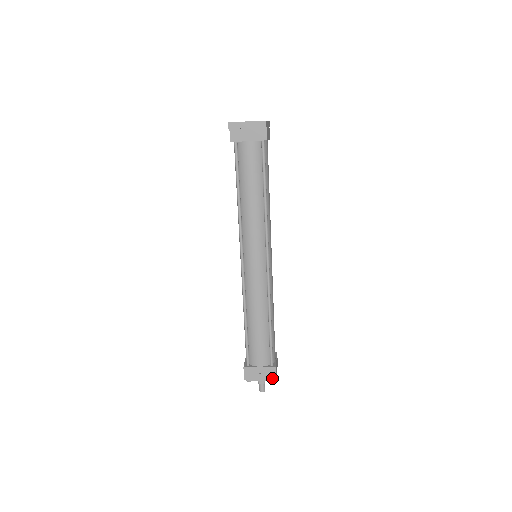
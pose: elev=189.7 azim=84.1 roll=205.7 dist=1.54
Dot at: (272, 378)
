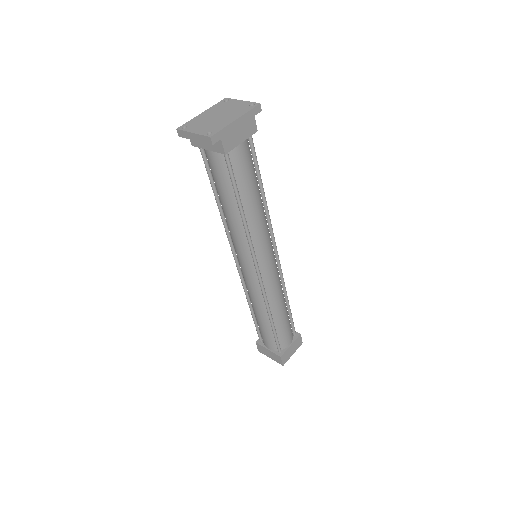
Dot at: (279, 362)
